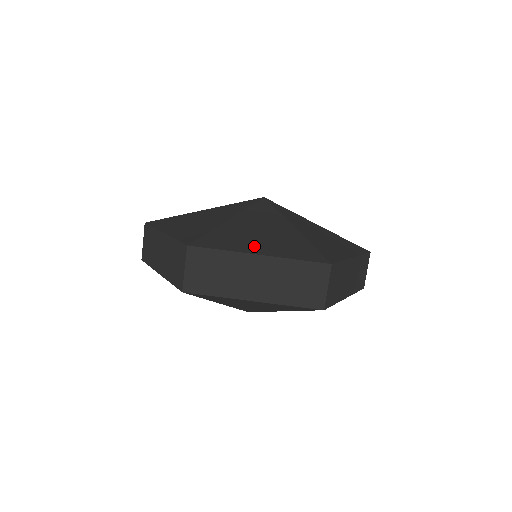
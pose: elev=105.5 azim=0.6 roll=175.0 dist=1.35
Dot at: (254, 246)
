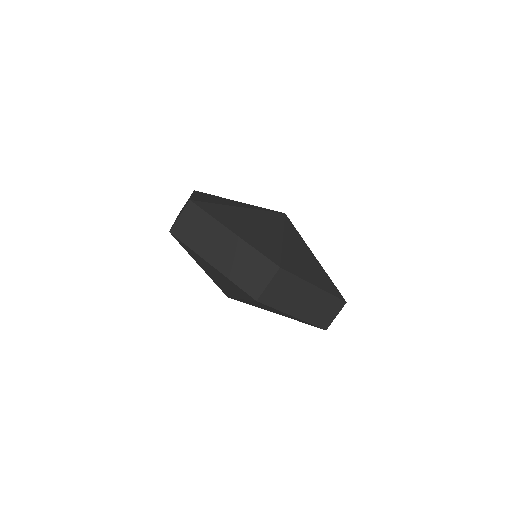
Dot at: (236, 227)
